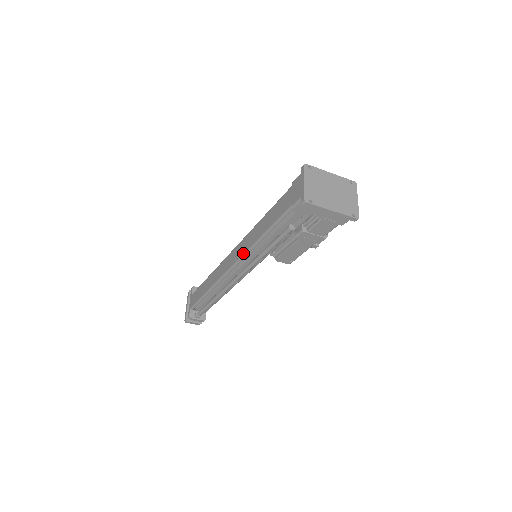
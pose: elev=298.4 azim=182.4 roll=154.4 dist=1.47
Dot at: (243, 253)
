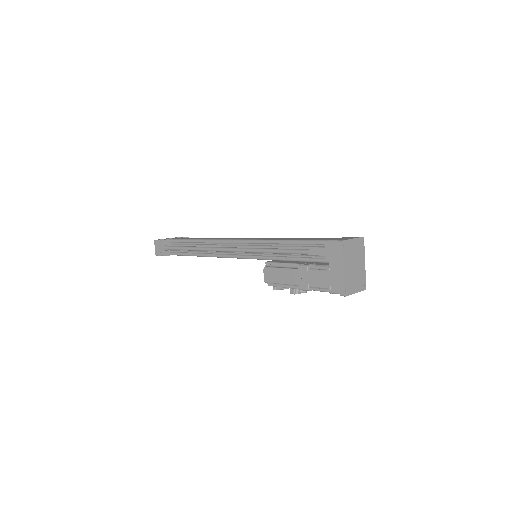
Dot at: (258, 239)
